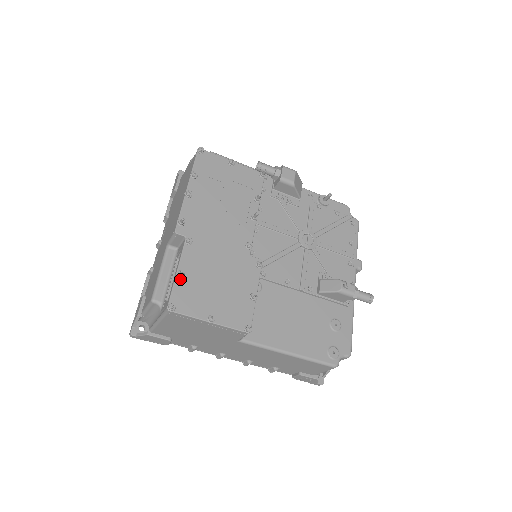
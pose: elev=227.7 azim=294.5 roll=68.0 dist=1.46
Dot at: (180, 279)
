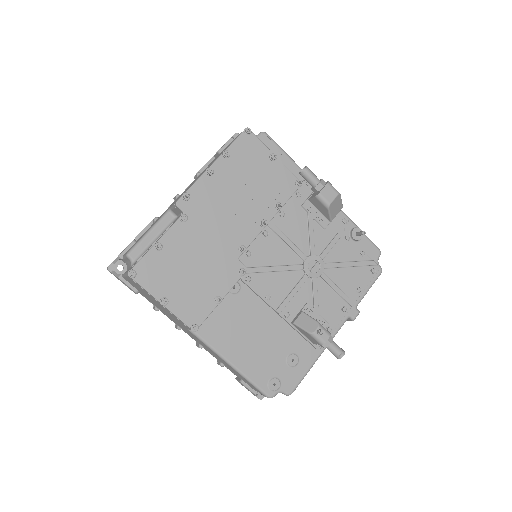
Dot at: (155, 251)
